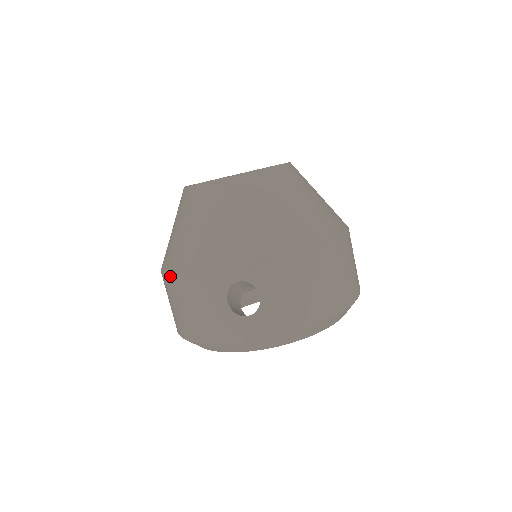
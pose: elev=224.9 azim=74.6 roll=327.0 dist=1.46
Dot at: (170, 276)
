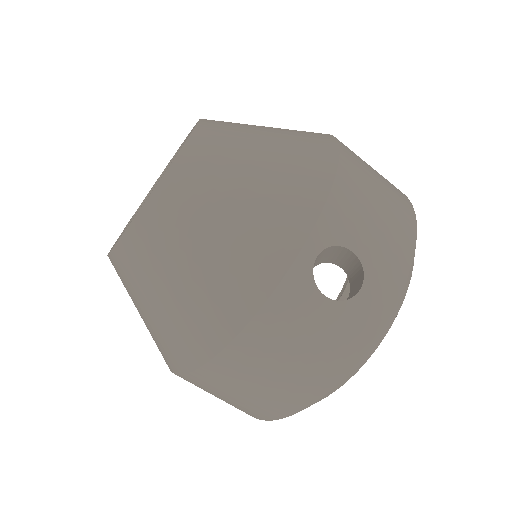
Dot at: (217, 354)
